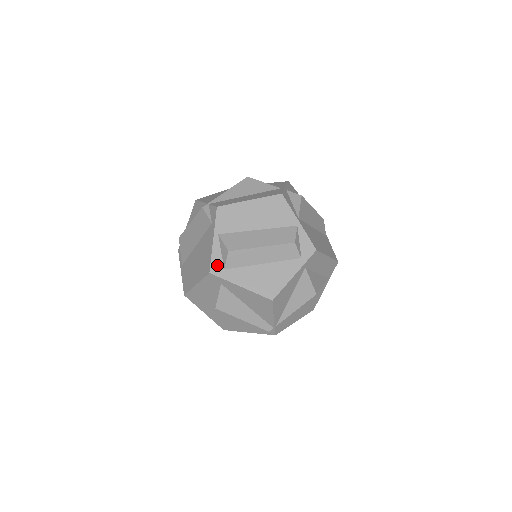
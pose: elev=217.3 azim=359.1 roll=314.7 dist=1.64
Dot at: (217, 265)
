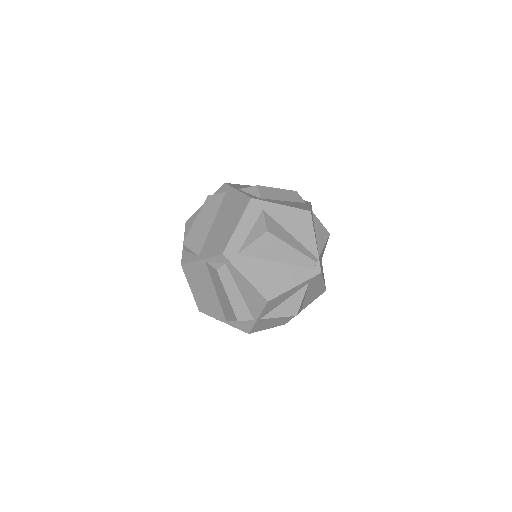
Dot at: (253, 197)
